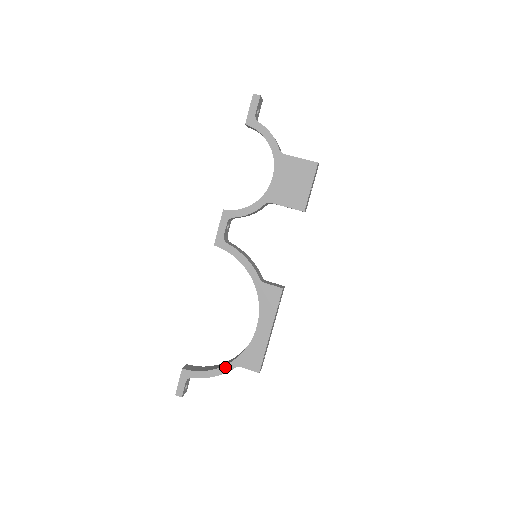
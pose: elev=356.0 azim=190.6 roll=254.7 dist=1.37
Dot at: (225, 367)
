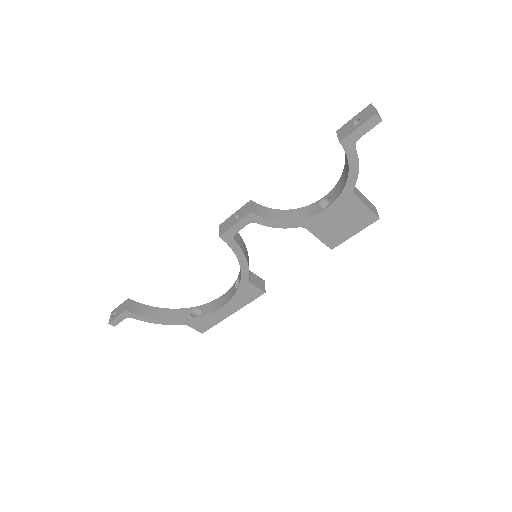
Dot at: (172, 322)
